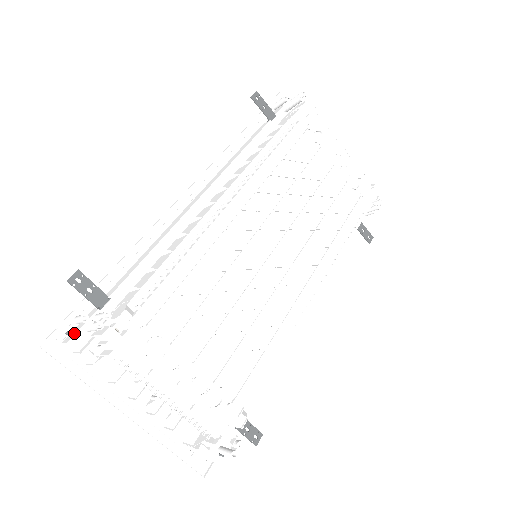
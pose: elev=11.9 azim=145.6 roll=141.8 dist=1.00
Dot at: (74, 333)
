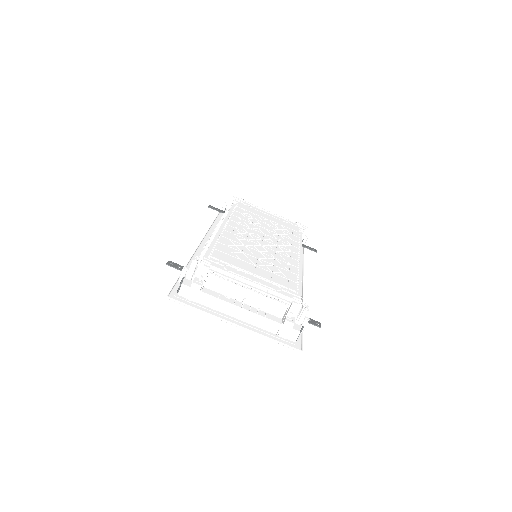
Dot at: (183, 283)
